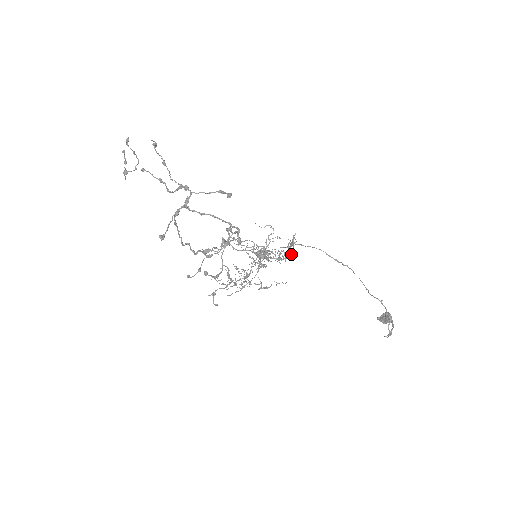
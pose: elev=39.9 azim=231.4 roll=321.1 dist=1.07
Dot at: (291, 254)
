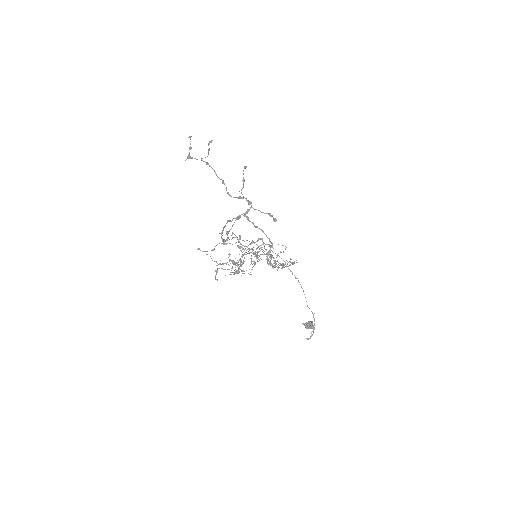
Dot at: occluded
